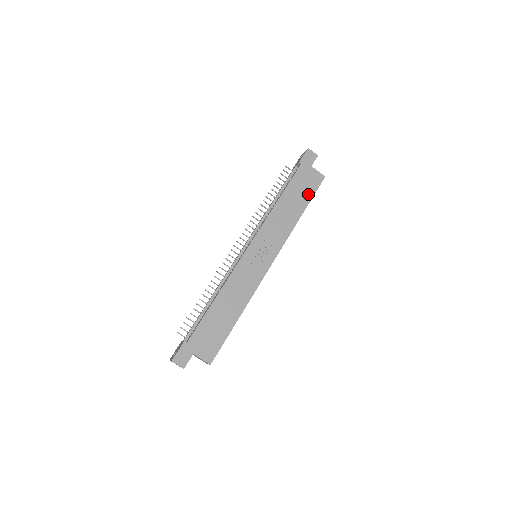
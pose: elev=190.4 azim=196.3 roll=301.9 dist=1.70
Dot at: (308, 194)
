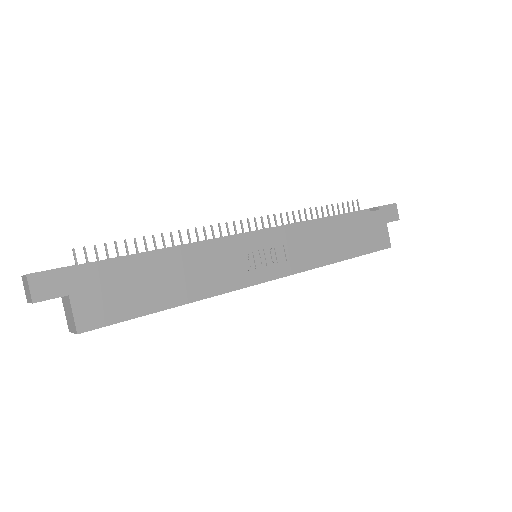
Dot at: (364, 246)
